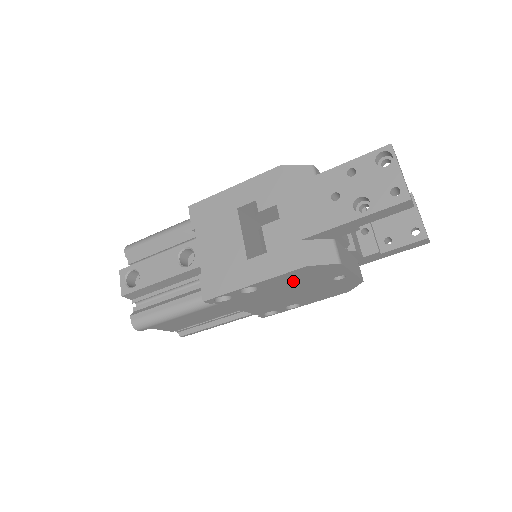
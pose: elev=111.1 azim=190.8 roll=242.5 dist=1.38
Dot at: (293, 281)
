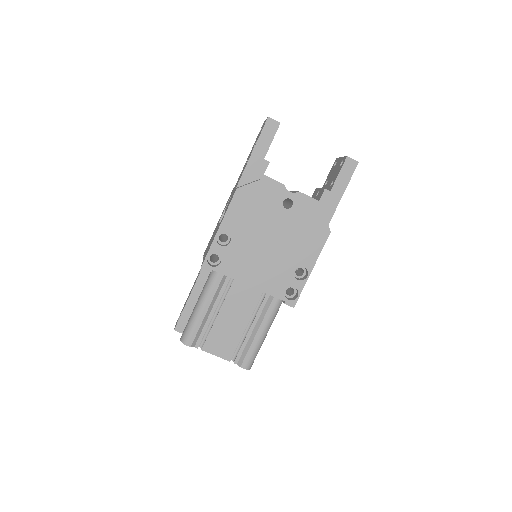
Dot at: (250, 217)
